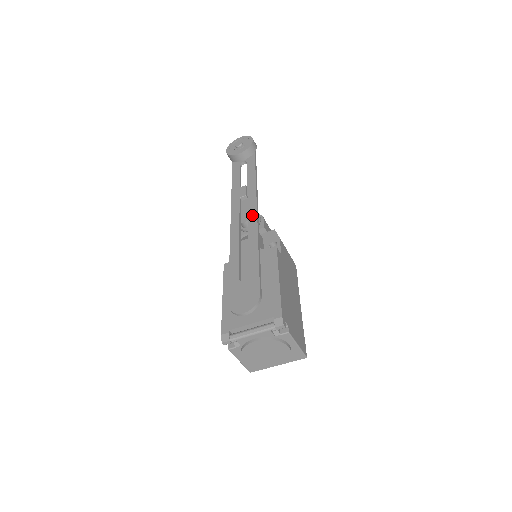
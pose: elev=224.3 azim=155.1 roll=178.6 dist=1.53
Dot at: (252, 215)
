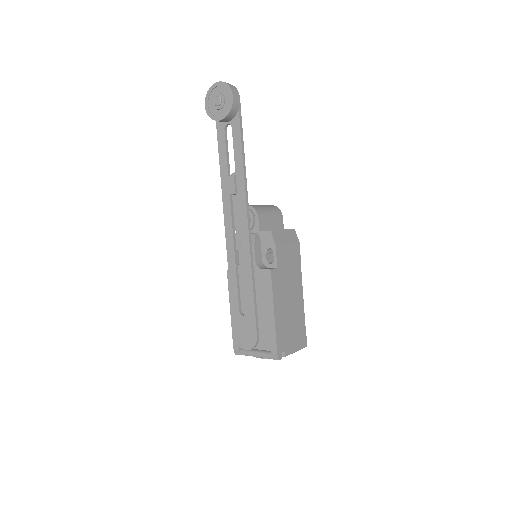
Dot at: (244, 229)
